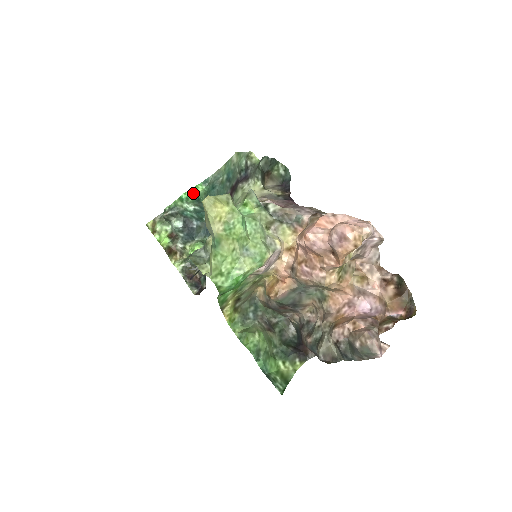
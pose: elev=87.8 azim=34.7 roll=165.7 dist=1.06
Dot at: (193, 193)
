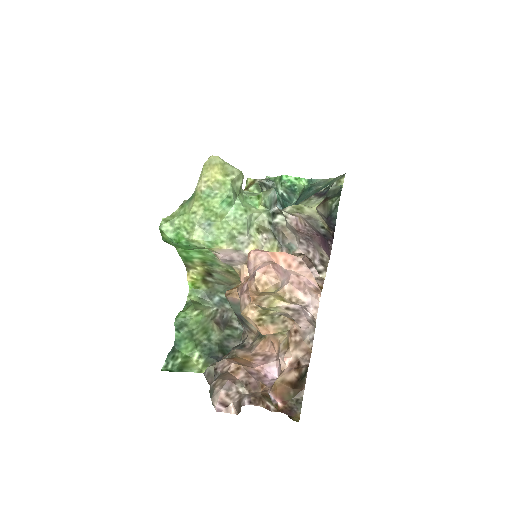
Dot at: (294, 181)
